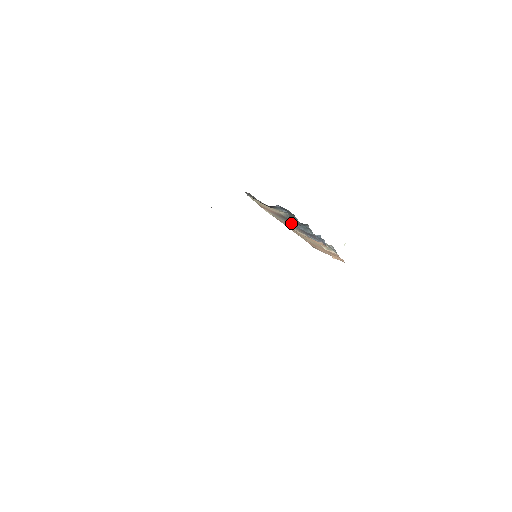
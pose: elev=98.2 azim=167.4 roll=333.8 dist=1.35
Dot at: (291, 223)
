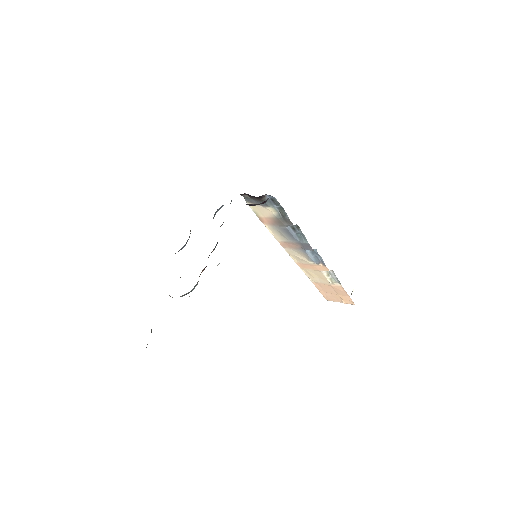
Dot at: (288, 234)
